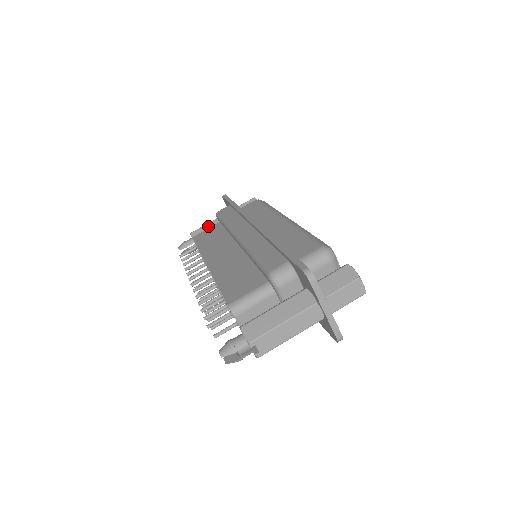
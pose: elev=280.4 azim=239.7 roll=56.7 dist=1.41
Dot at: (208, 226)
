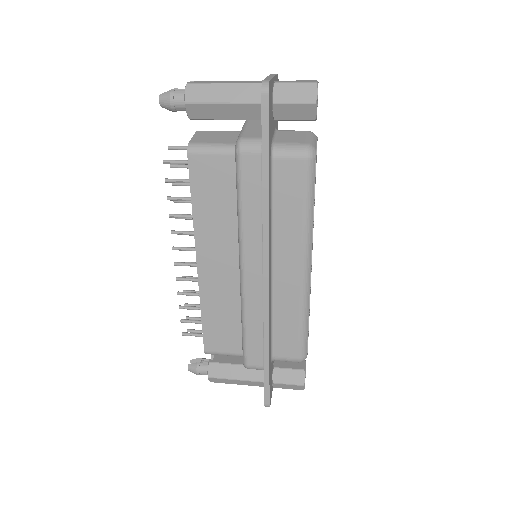
Dot at: occluded
